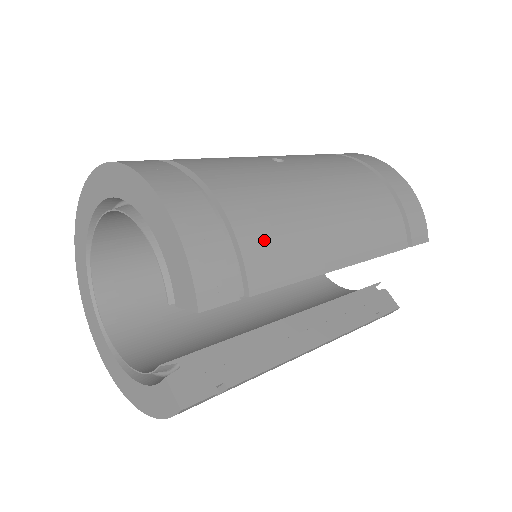
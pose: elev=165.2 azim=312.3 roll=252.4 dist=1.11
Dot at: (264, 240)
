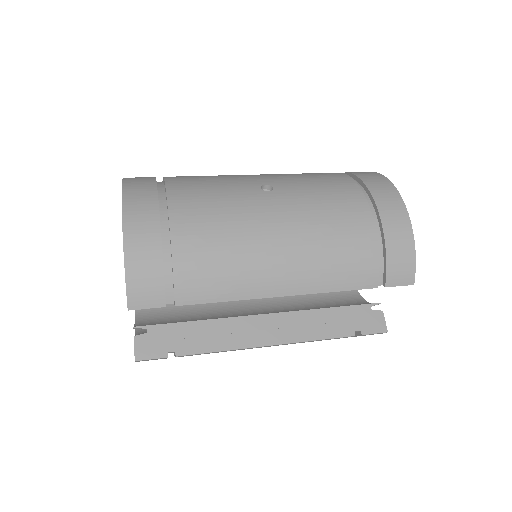
Dot at: (198, 266)
